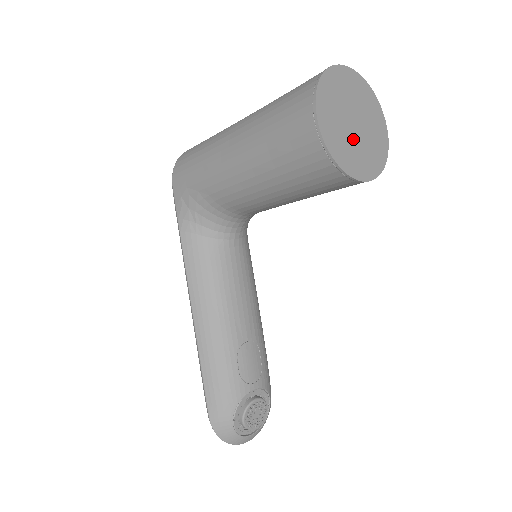
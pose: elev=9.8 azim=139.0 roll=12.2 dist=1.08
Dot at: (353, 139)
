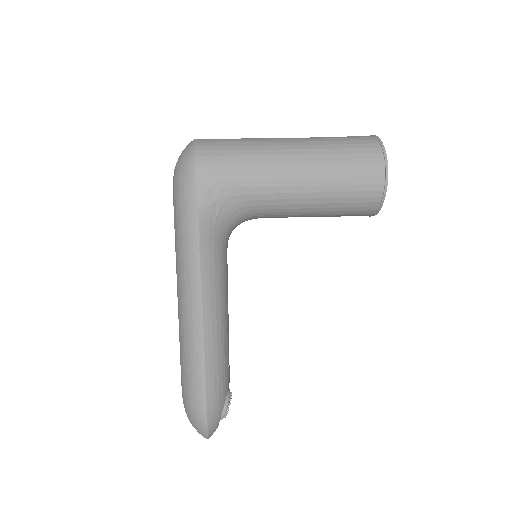
Dot at: occluded
